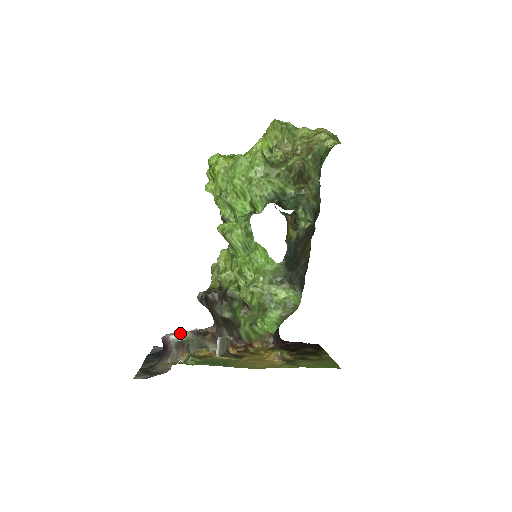
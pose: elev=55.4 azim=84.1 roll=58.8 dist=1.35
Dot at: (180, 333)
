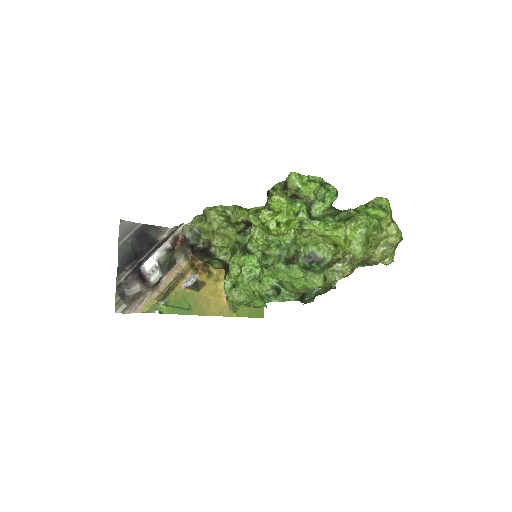
Dot at: (158, 264)
